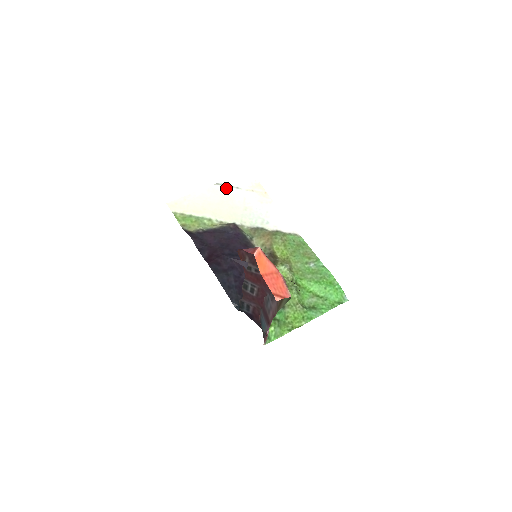
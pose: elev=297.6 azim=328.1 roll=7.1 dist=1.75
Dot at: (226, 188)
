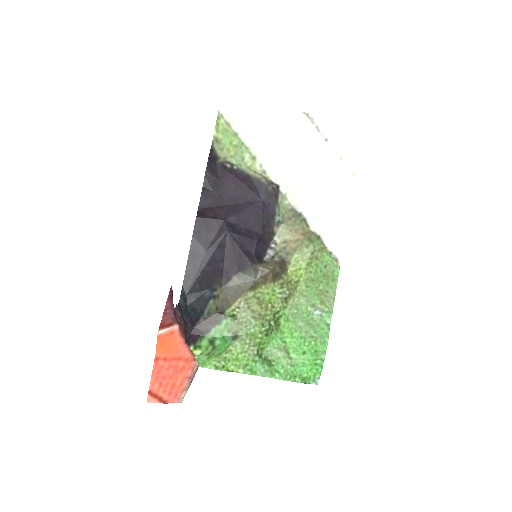
Dot at: (312, 129)
